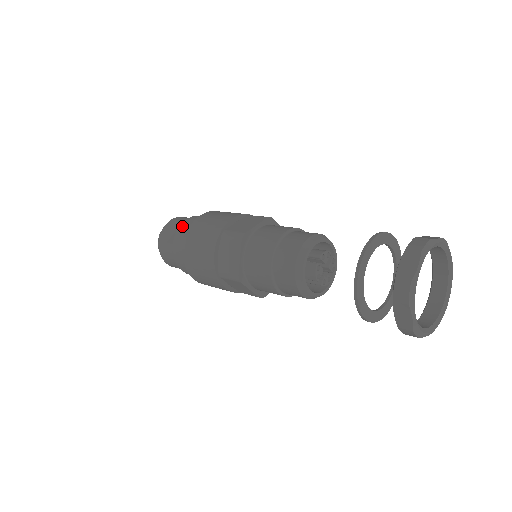
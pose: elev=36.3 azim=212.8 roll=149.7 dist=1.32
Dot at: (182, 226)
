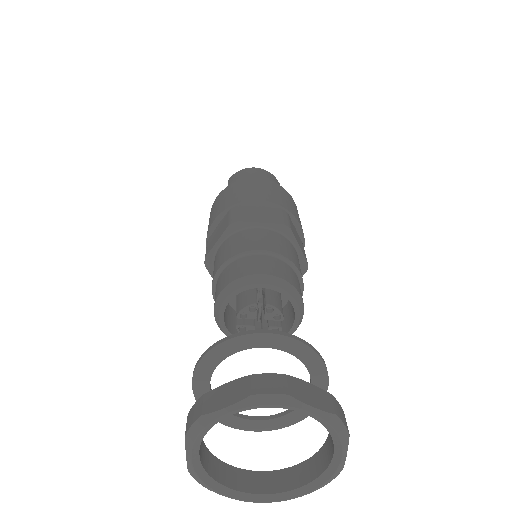
Dot at: occluded
